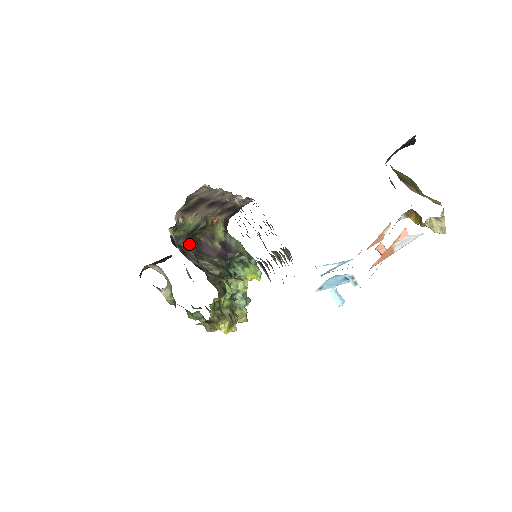
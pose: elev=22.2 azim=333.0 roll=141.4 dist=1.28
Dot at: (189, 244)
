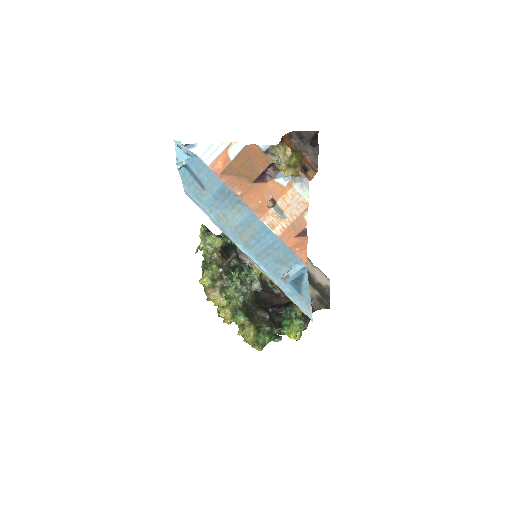
Dot at: (256, 273)
